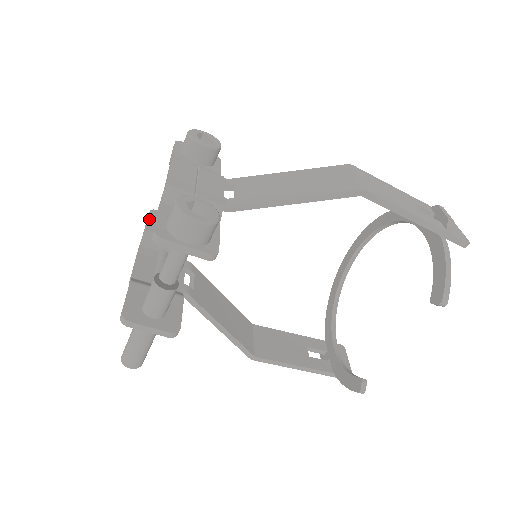
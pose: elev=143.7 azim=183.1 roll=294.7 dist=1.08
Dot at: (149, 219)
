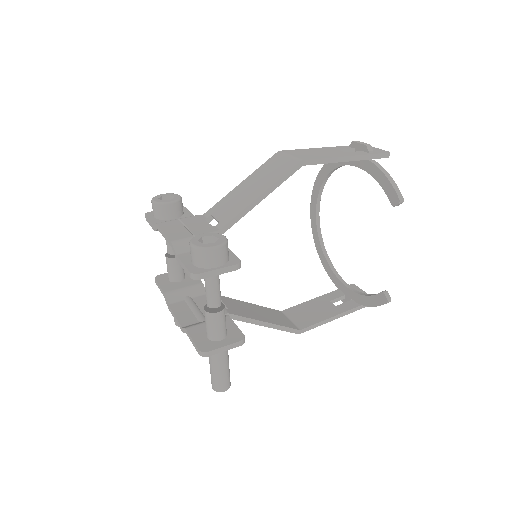
Dot at: (159, 284)
